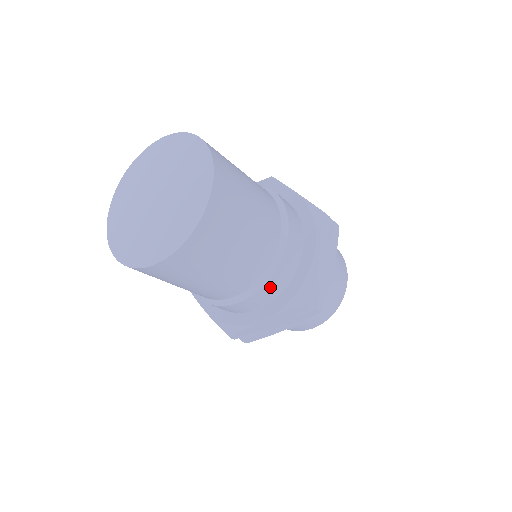
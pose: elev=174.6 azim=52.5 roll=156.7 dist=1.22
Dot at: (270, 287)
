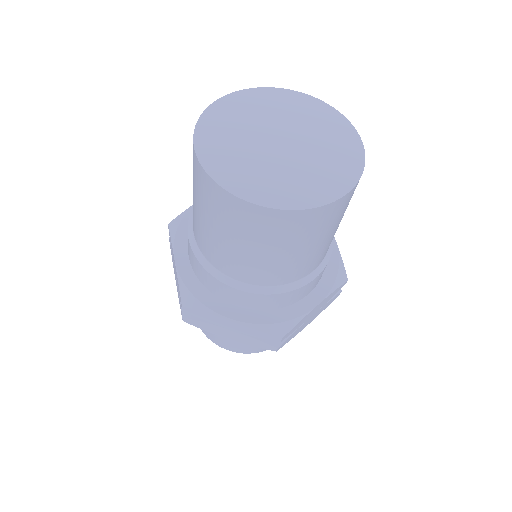
Dot at: occluded
